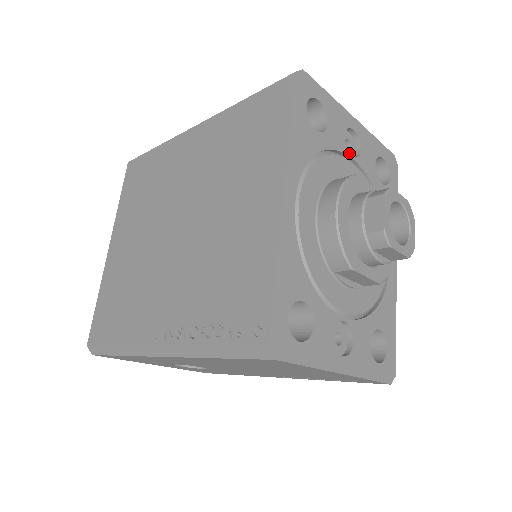
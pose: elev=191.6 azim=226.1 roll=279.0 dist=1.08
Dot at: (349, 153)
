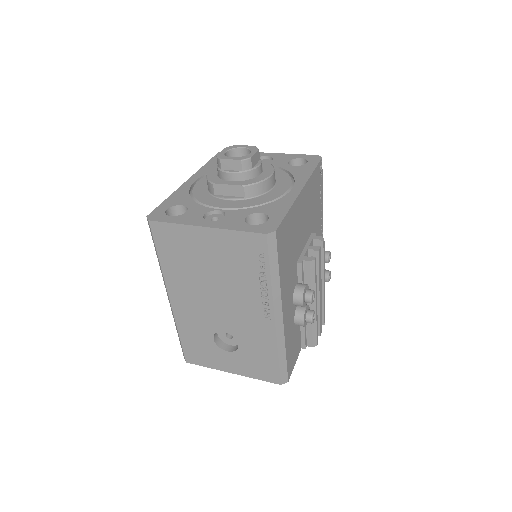
Dot at: occluded
